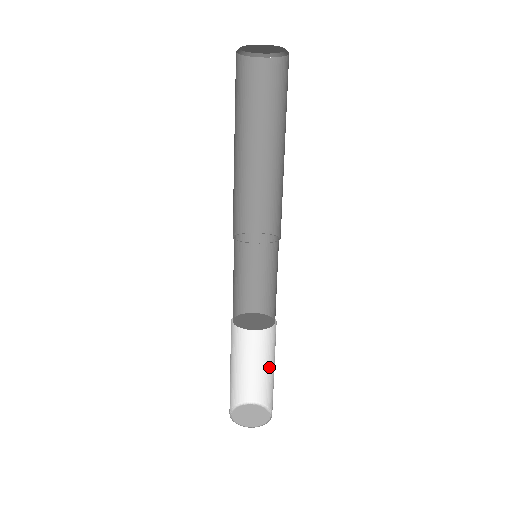
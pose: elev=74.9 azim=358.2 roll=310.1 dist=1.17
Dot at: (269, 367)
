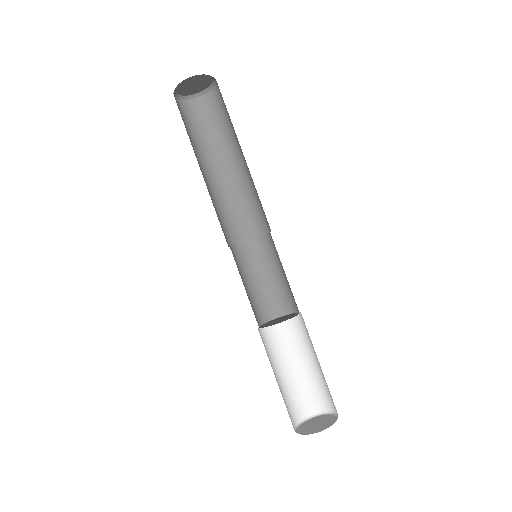
Dot at: occluded
